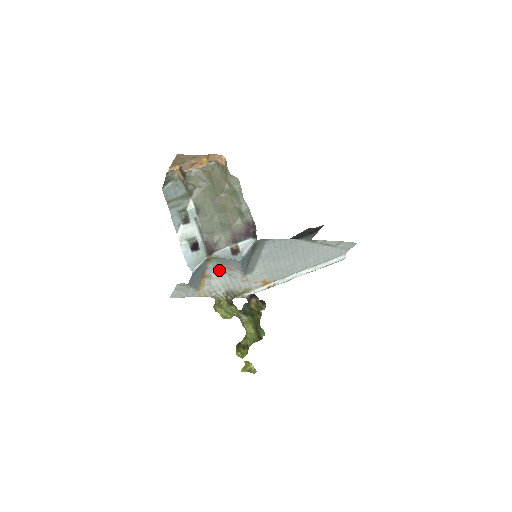
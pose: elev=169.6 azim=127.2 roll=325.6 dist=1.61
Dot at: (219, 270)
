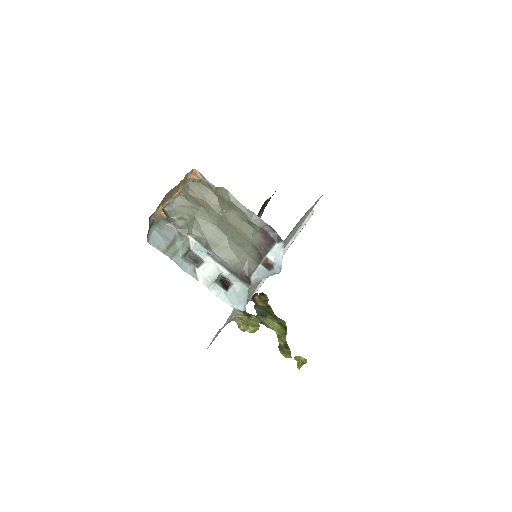
Dot at: occluded
